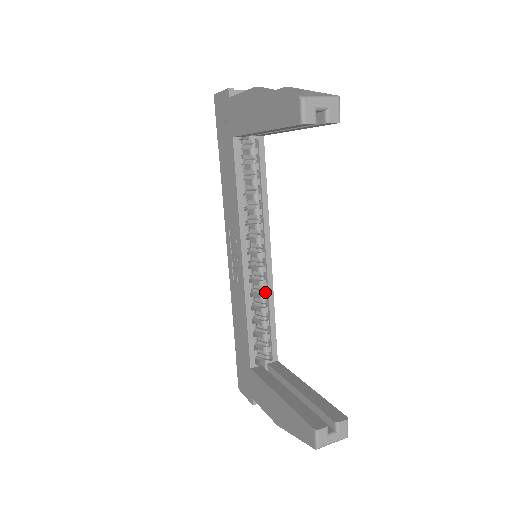
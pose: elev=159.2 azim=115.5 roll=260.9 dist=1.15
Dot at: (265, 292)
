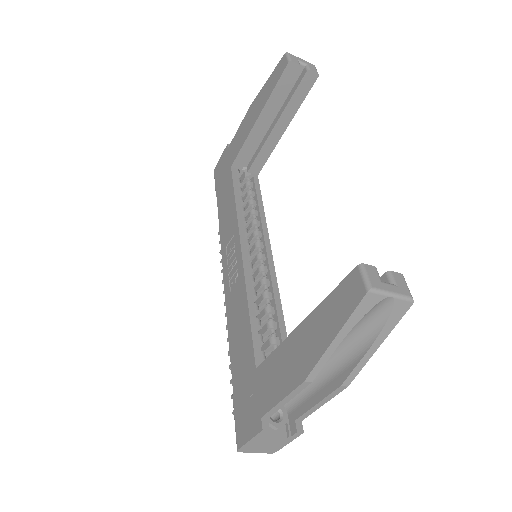
Dot at: (269, 293)
